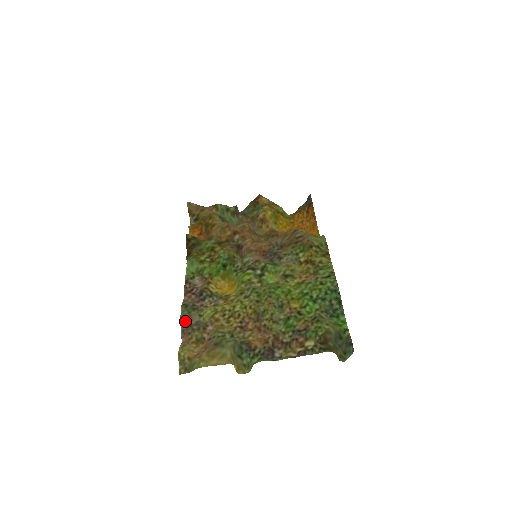
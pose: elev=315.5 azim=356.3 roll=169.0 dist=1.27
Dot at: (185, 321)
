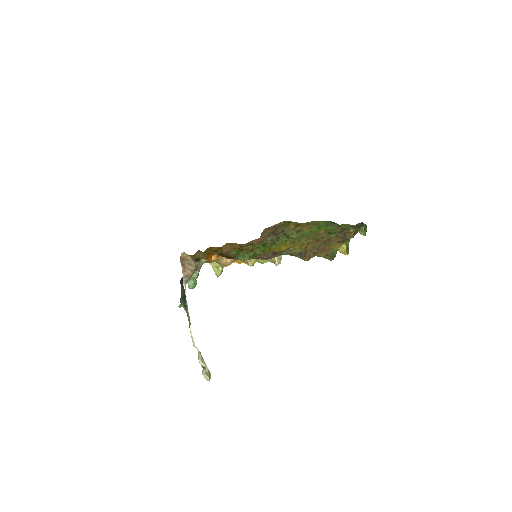
Dot at: occluded
